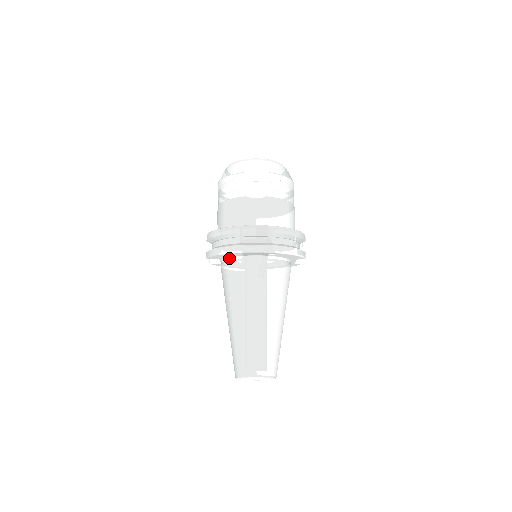
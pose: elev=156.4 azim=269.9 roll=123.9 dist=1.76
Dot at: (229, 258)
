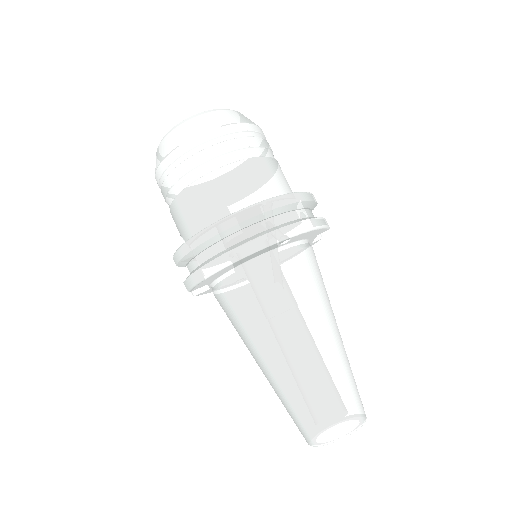
Dot at: (222, 276)
